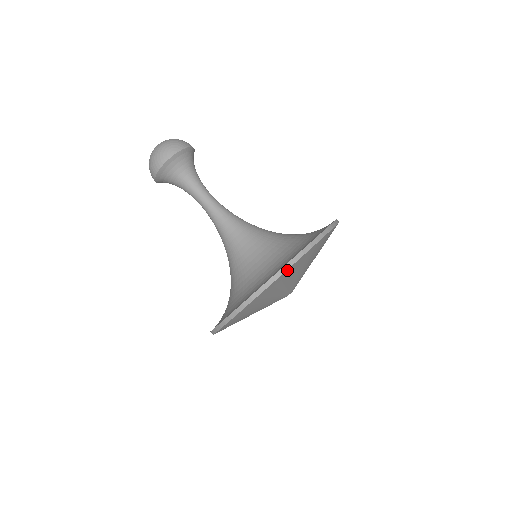
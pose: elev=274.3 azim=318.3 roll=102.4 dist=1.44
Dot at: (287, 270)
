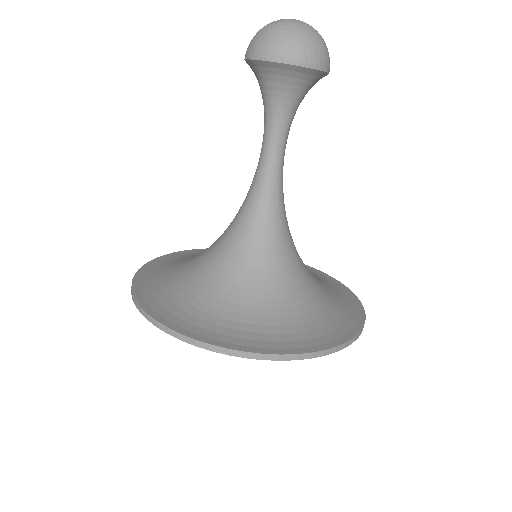
Dot at: (196, 344)
